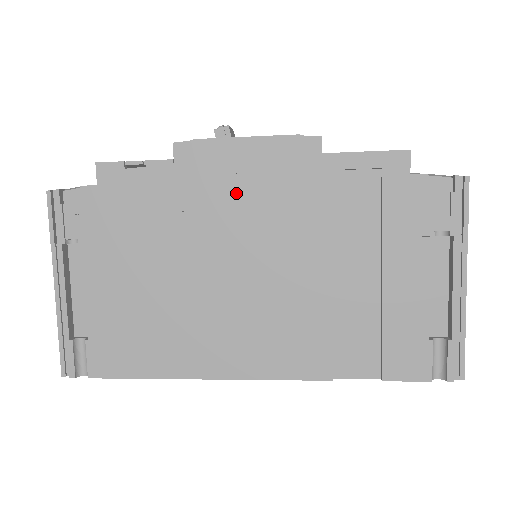
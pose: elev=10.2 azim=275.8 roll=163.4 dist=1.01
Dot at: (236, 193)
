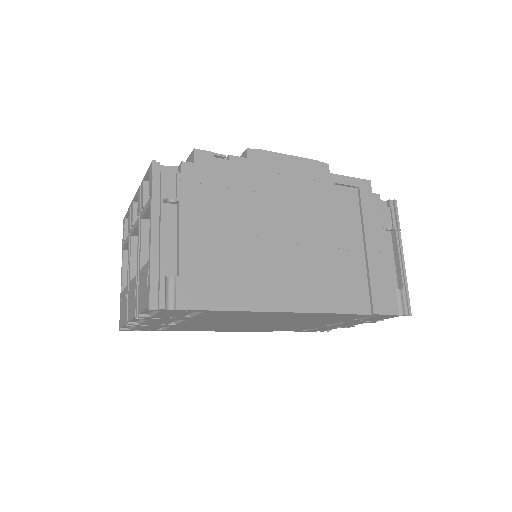
Dot at: (285, 186)
